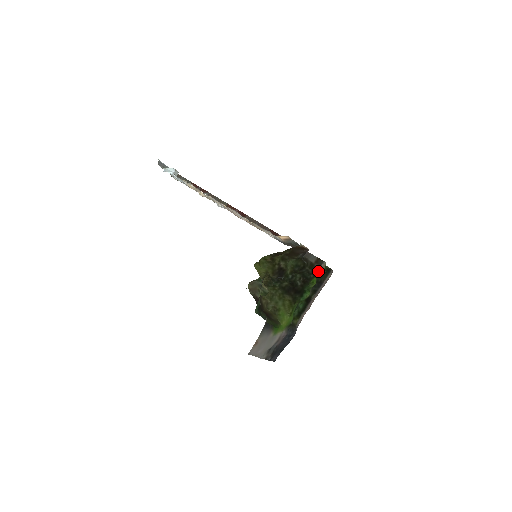
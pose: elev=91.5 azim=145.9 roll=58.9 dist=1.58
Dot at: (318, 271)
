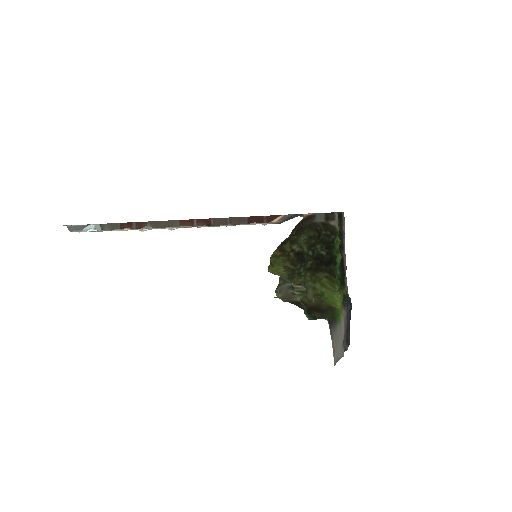
Dot at: (337, 227)
